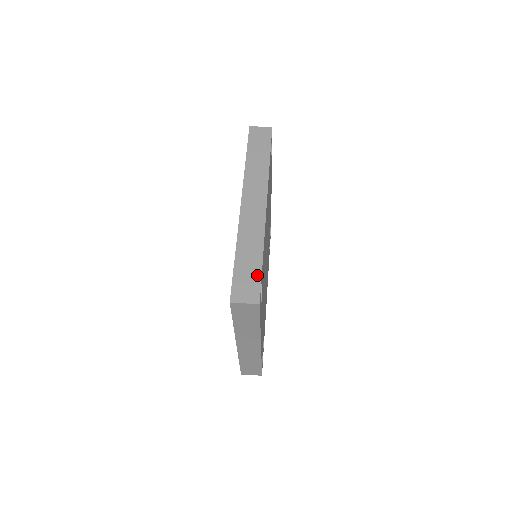
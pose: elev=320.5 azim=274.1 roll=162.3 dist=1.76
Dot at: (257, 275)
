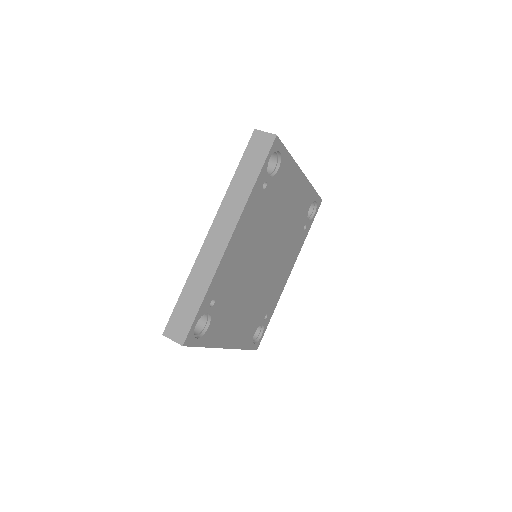
Dot at: (191, 317)
